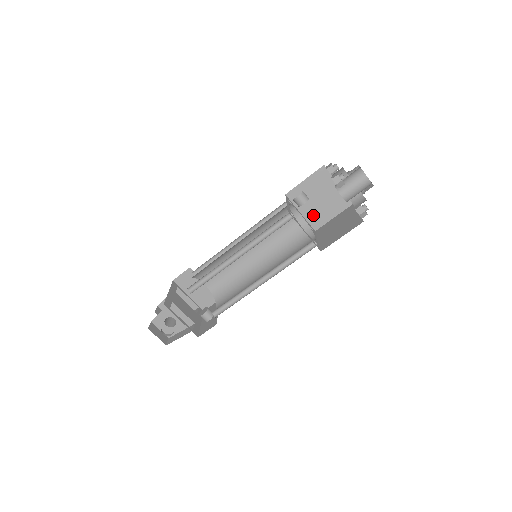
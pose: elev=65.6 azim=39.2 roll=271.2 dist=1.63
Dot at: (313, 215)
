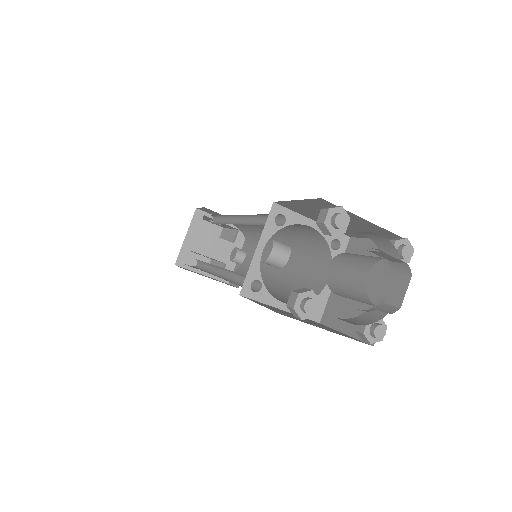
Dot at: occluded
